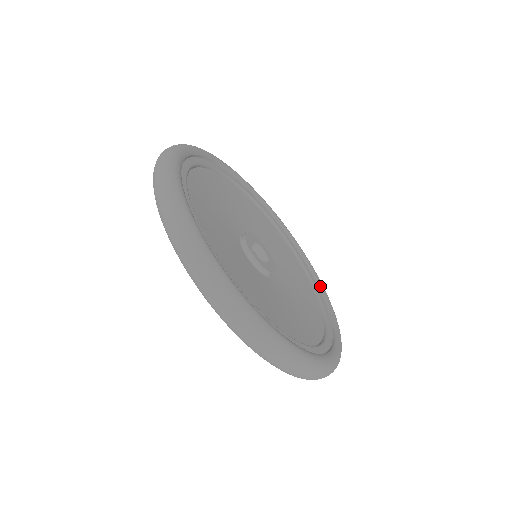
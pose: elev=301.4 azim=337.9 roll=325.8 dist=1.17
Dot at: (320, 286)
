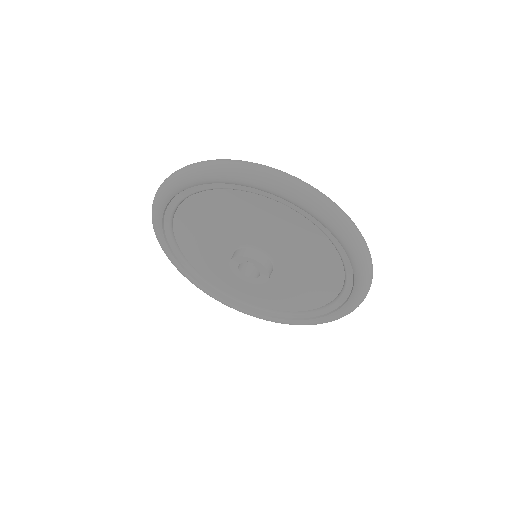
Dot at: occluded
